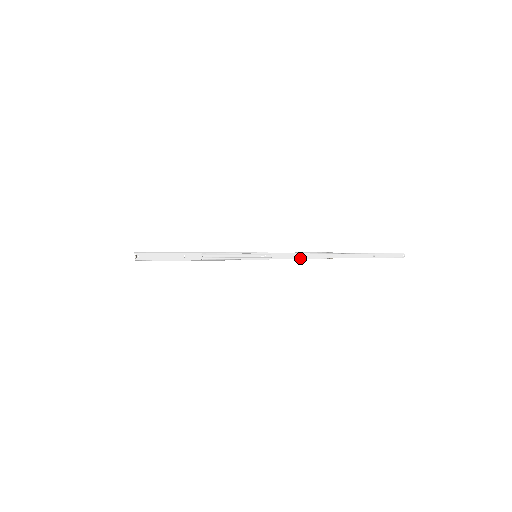
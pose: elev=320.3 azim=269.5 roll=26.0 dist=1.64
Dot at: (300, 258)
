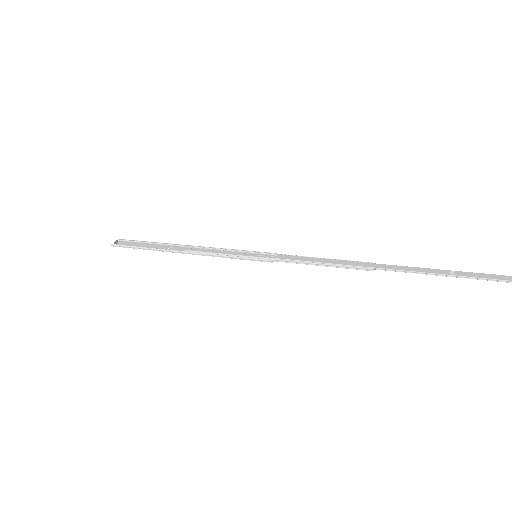
Dot at: (320, 265)
